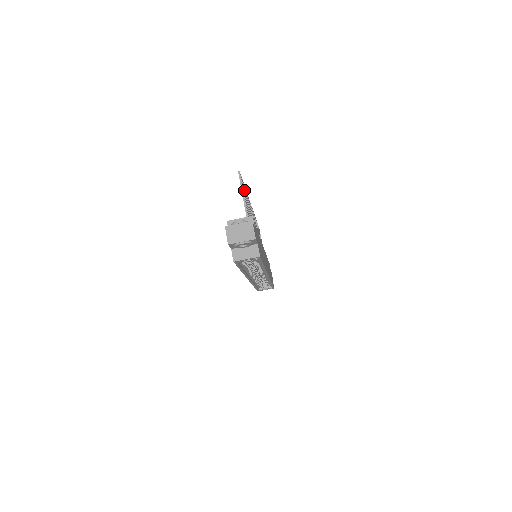
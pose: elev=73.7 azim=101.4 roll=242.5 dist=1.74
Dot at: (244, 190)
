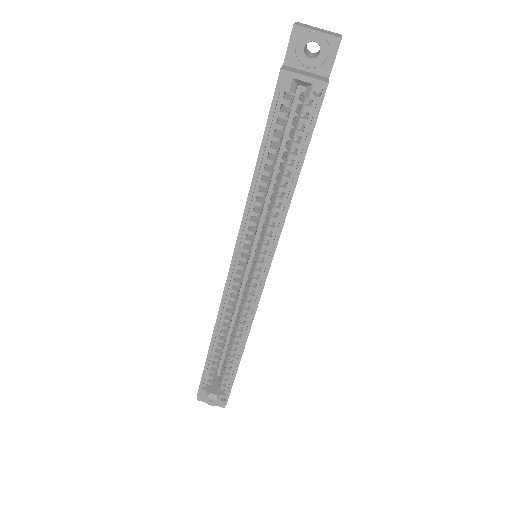
Dot at: occluded
